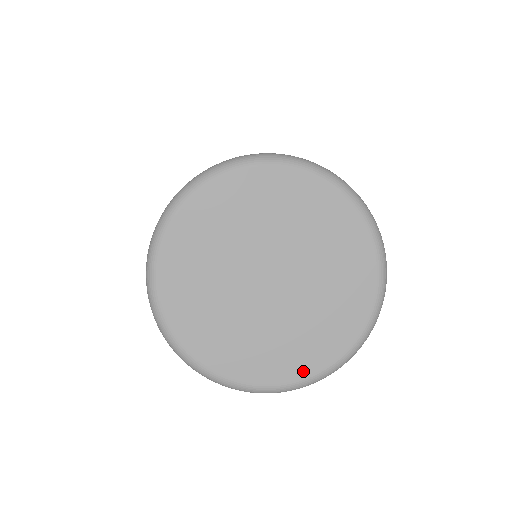
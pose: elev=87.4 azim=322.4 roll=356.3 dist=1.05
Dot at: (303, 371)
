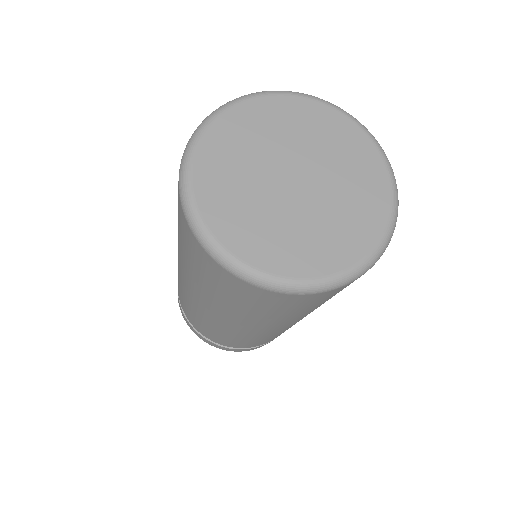
Dot at: (365, 246)
